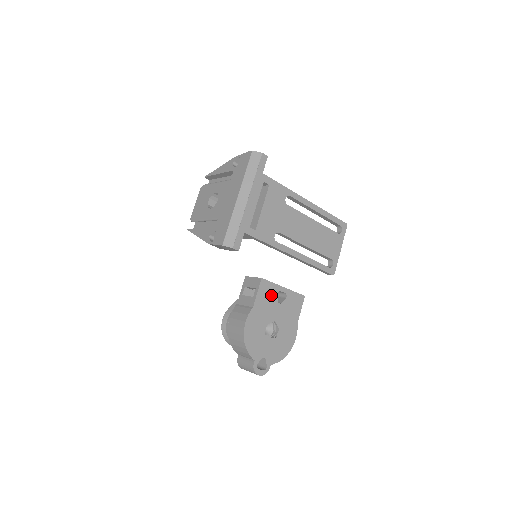
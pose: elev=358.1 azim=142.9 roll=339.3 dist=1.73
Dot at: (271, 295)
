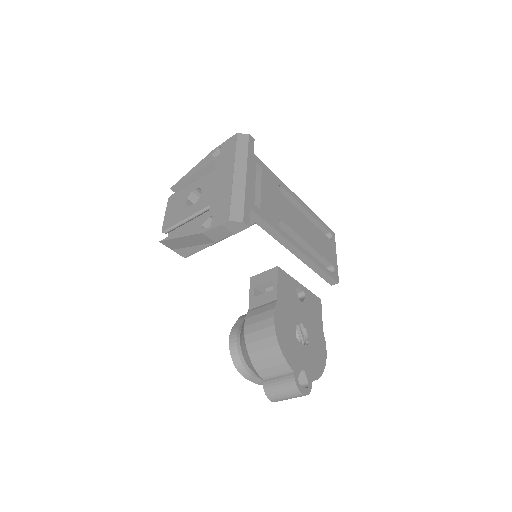
Dot at: (291, 290)
